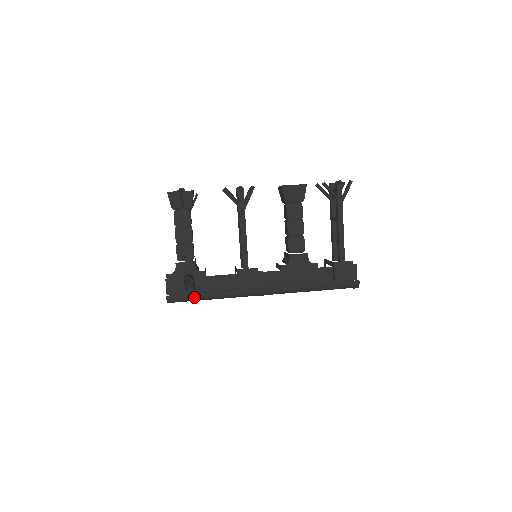
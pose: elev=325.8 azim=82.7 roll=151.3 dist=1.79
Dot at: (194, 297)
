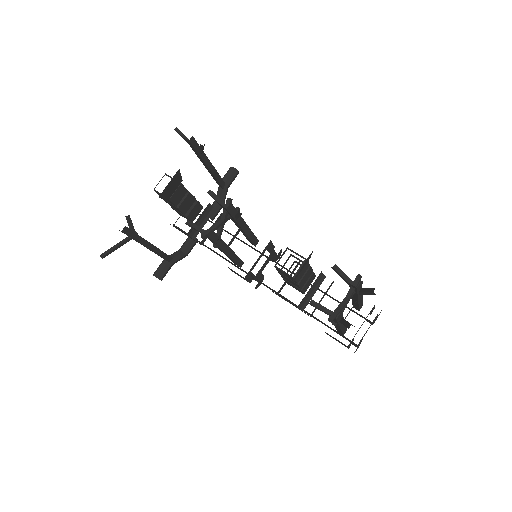
Dot at: occluded
